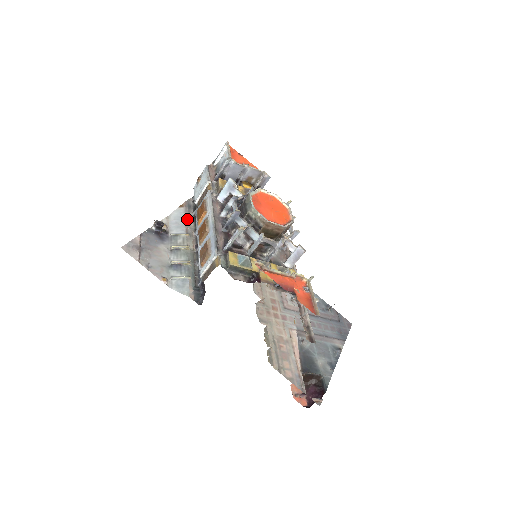
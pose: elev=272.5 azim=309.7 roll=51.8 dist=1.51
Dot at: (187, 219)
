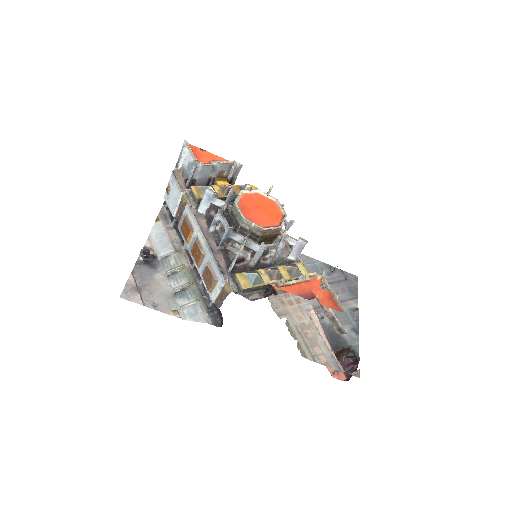
Dot at: (169, 233)
